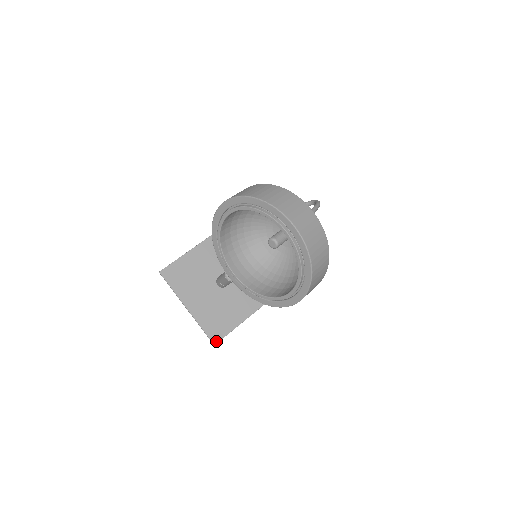
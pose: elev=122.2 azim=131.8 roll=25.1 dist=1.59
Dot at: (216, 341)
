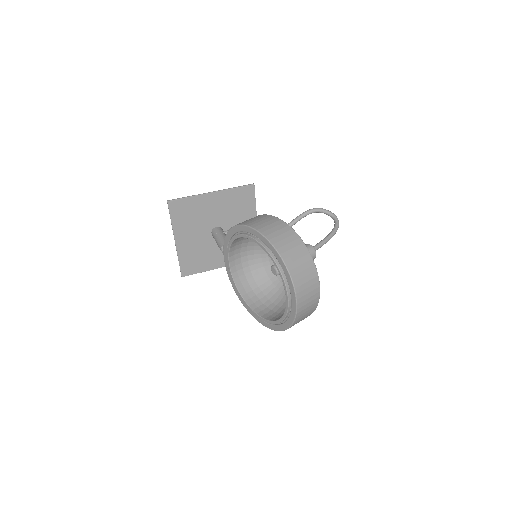
Dot at: (185, 275)
